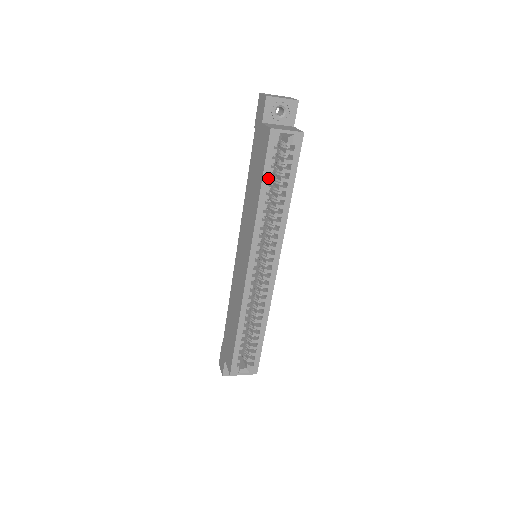
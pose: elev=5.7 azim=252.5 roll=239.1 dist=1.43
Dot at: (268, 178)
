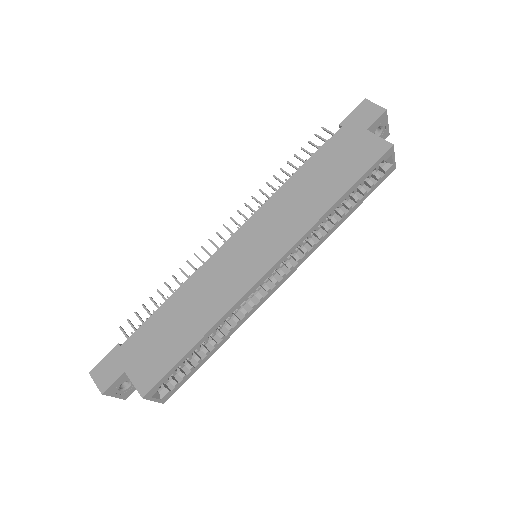
Dot at: (355, 188)
